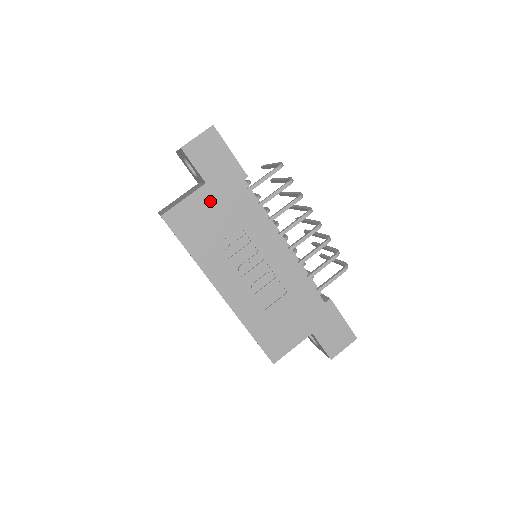
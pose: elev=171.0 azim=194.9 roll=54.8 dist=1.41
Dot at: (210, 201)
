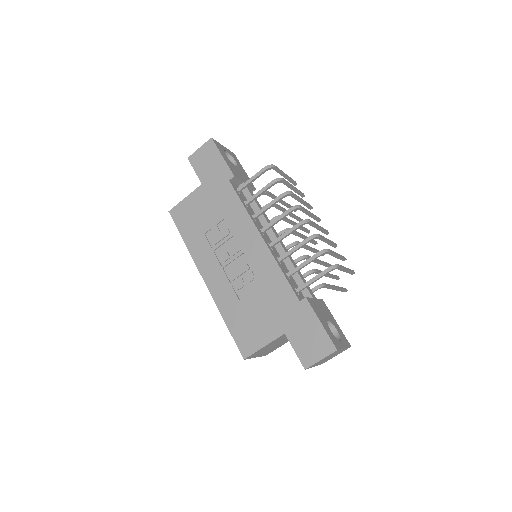
Dot at: (203, 198)
